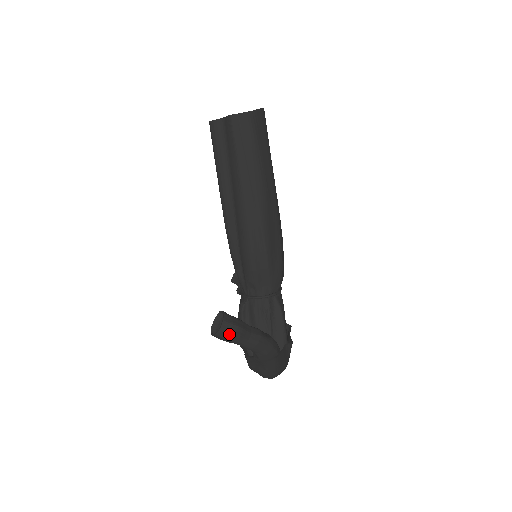
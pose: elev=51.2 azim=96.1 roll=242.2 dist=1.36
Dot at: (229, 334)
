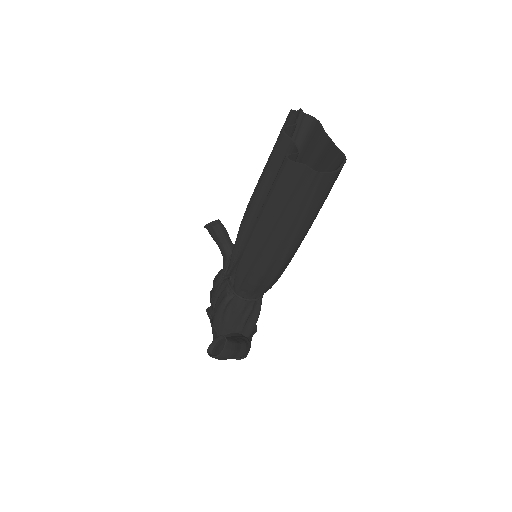
Dot at: (225, 358)
